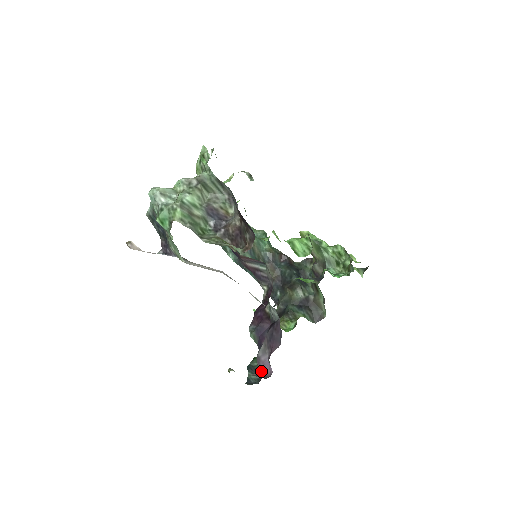
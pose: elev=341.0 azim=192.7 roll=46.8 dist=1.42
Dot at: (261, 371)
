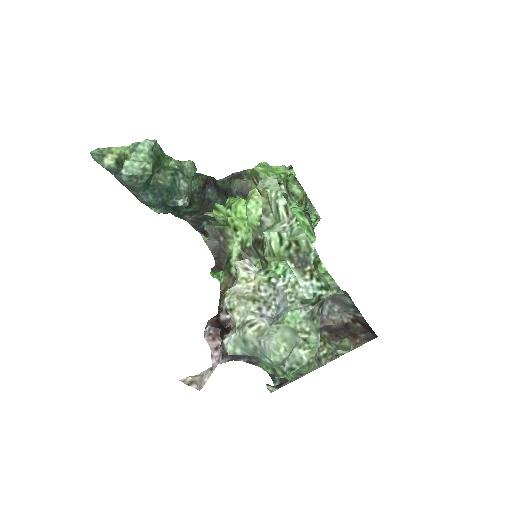
Dot at: occluded
